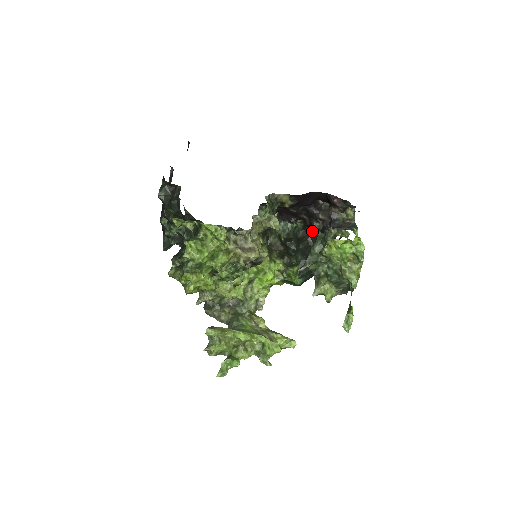
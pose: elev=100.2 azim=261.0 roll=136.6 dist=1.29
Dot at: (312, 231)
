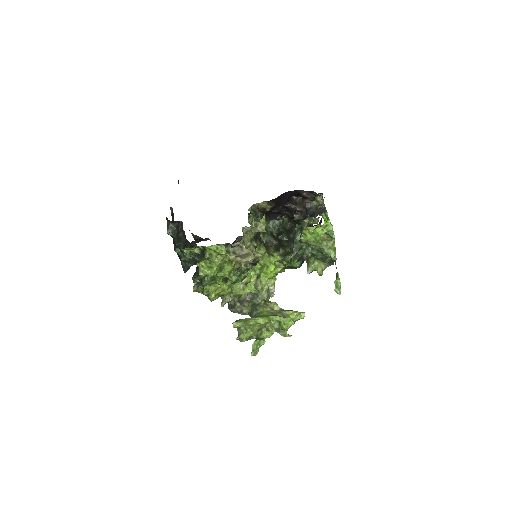
Dot at: occluded
